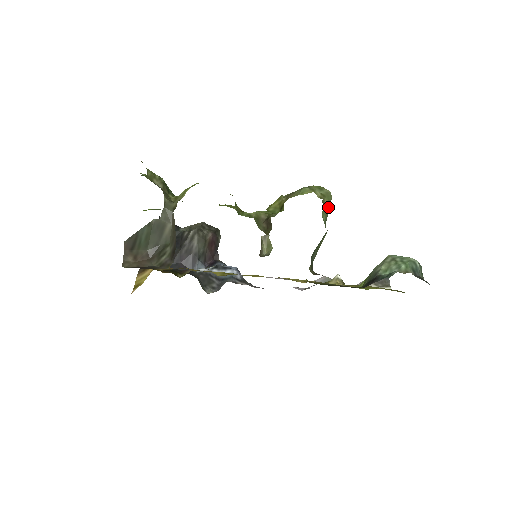
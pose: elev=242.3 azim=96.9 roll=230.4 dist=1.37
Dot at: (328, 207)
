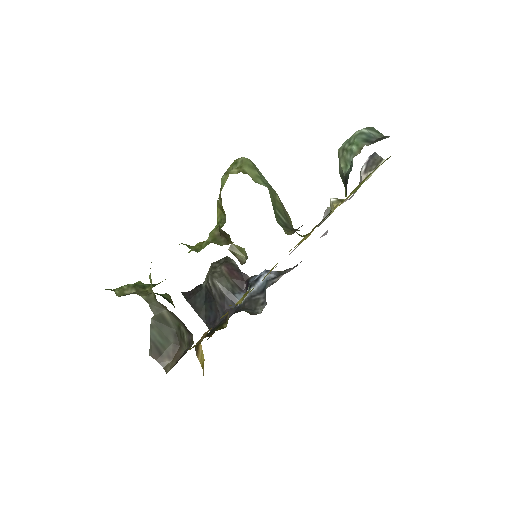
Dot at: (254, 170)
